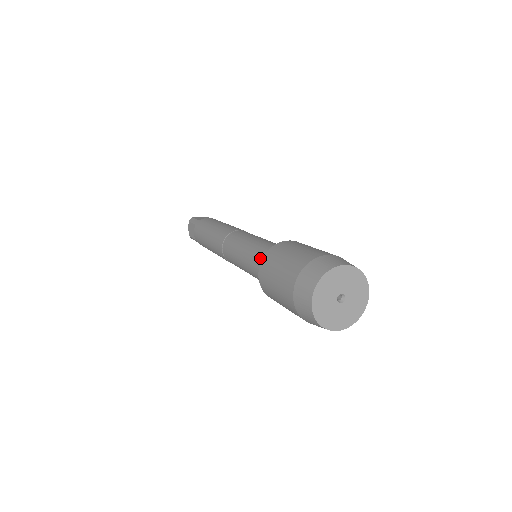
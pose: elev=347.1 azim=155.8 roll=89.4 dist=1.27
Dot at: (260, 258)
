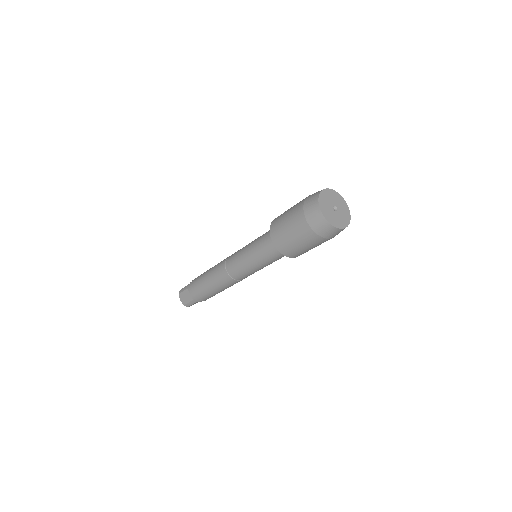
Dot at: occluded
